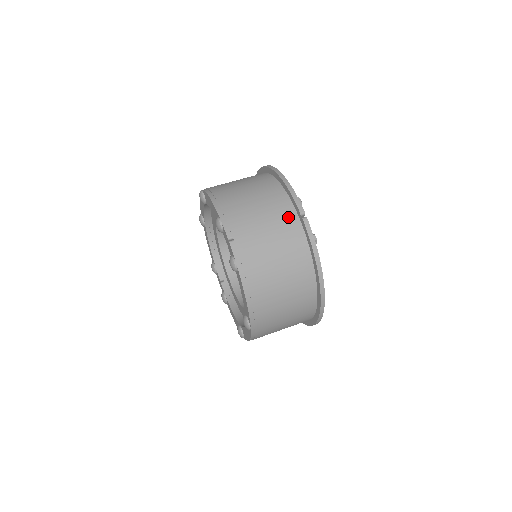
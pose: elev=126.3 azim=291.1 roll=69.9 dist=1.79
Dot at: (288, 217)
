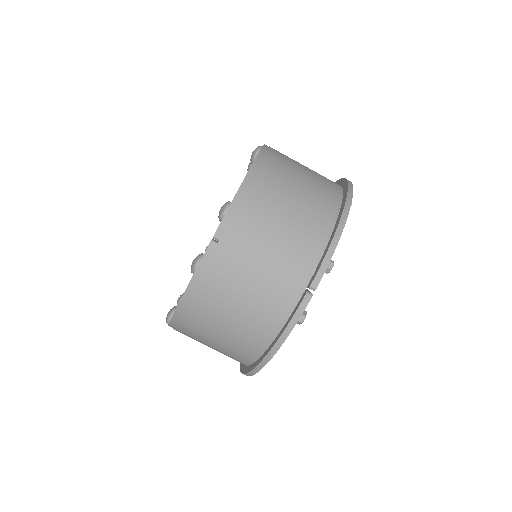
Dot at: (297, 275)
